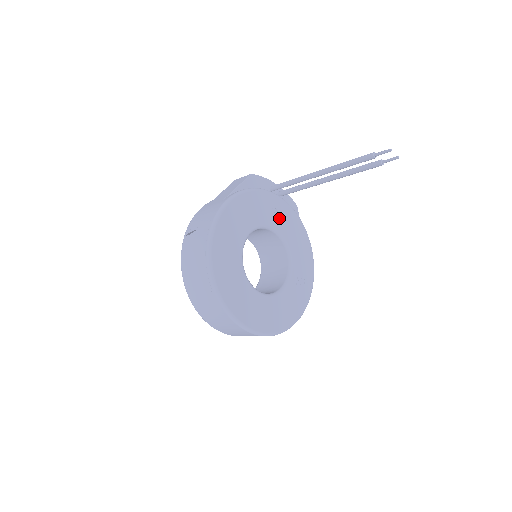
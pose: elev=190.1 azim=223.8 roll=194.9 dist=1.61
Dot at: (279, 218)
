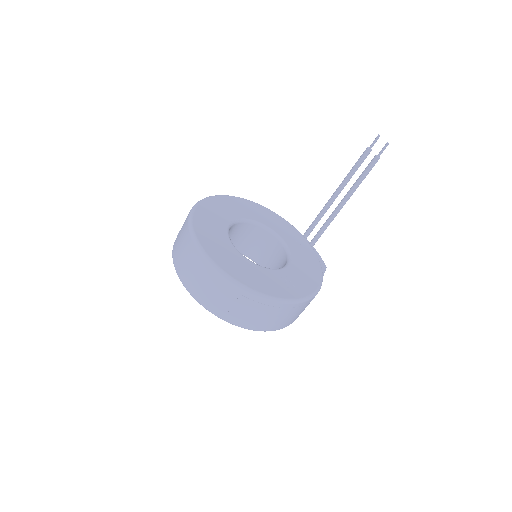
Dot at: (294, 242)
